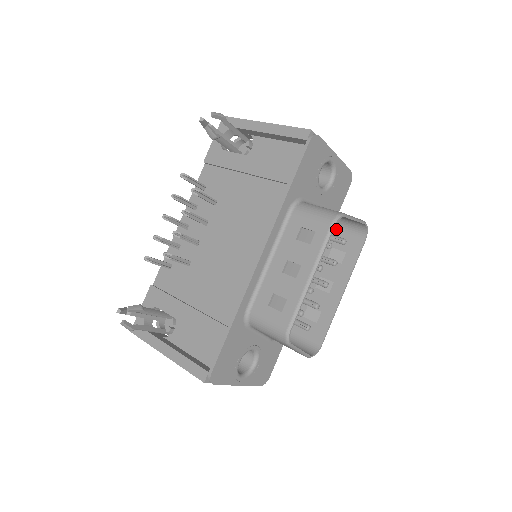
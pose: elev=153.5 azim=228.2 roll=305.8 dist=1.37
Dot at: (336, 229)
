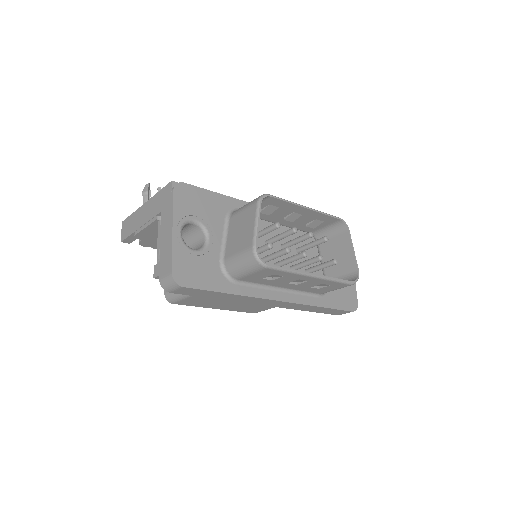
Dot at: occluded
